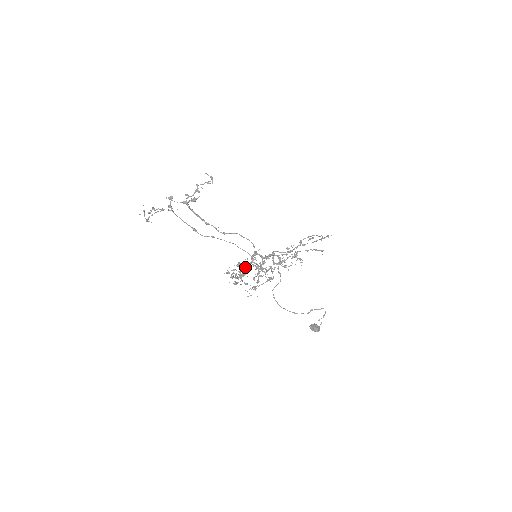
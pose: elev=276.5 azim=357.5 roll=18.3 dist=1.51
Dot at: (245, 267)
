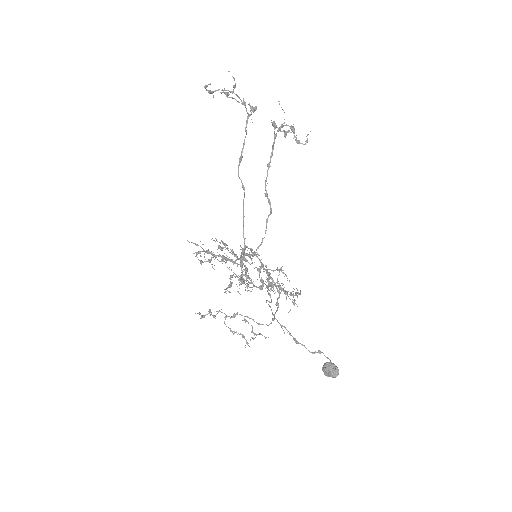
Dot at: (251, 249)
